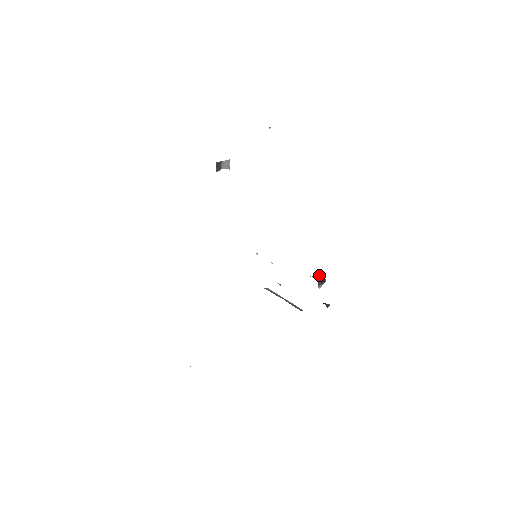
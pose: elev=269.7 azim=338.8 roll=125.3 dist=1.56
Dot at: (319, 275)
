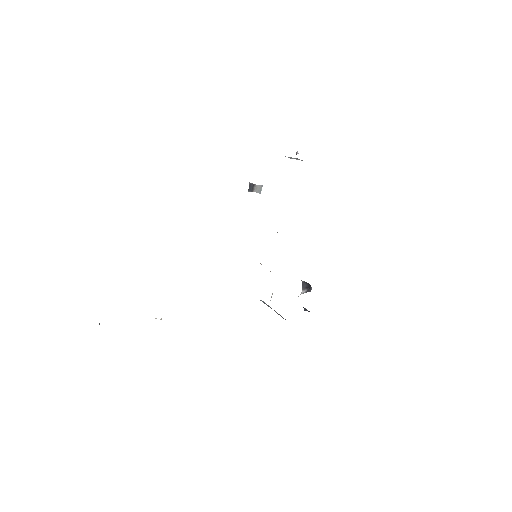
Dot at: (306, 282)
